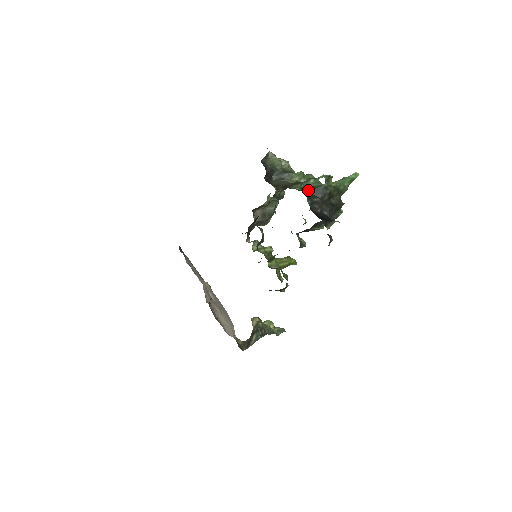
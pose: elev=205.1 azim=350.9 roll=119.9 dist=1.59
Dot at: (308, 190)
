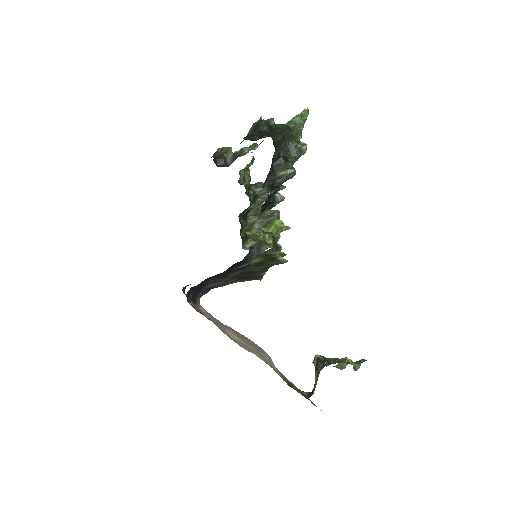
Dot at: occluded
